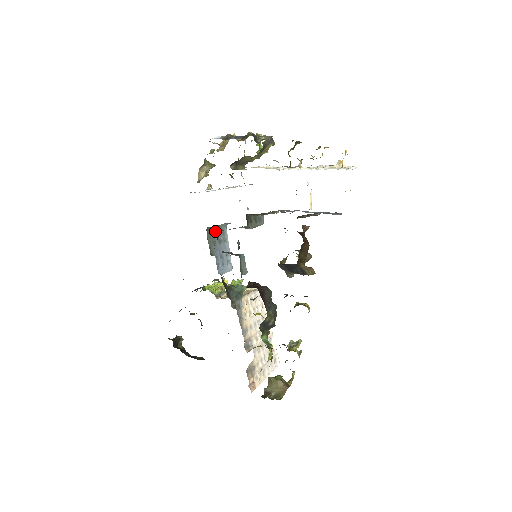
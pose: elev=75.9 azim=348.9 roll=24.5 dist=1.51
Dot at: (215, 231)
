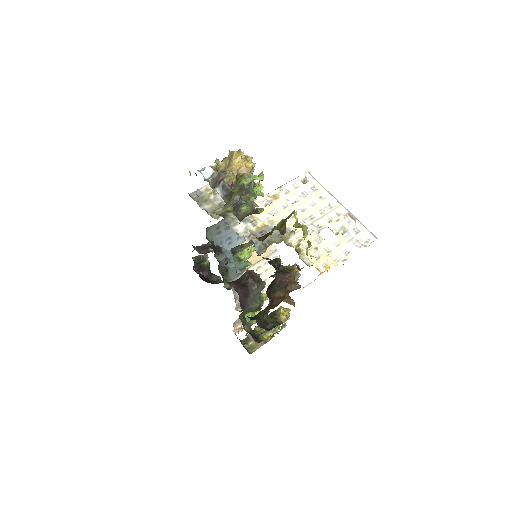
Dot at: (221, 223)
